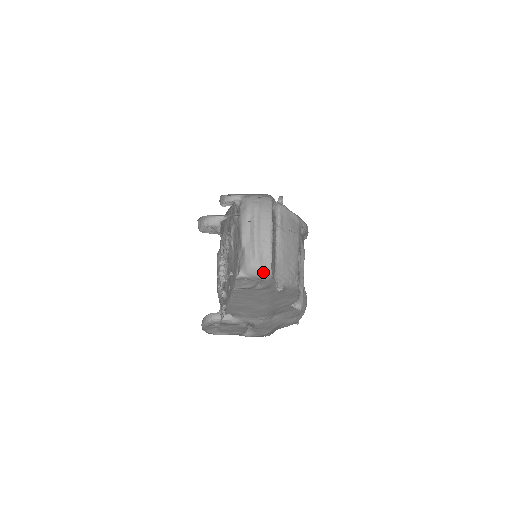
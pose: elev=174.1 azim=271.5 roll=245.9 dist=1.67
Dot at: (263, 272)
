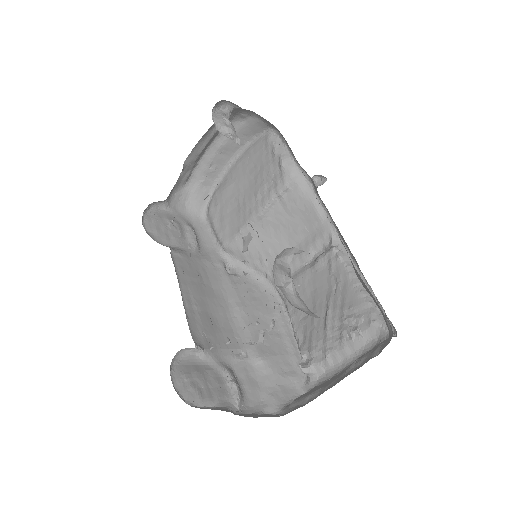
Dot at: (191, 208)
